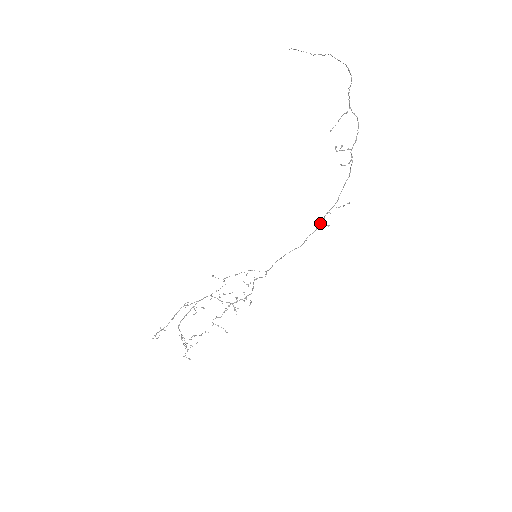
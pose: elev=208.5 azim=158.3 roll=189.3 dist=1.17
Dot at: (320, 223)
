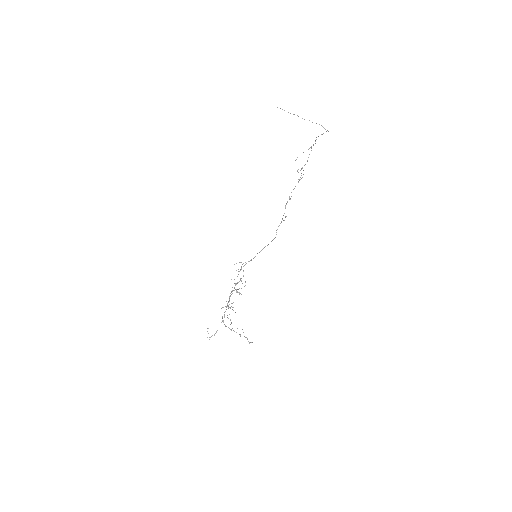
Dot at: occluded
